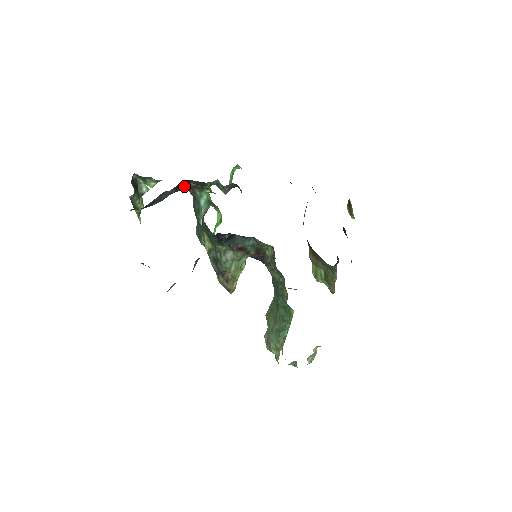
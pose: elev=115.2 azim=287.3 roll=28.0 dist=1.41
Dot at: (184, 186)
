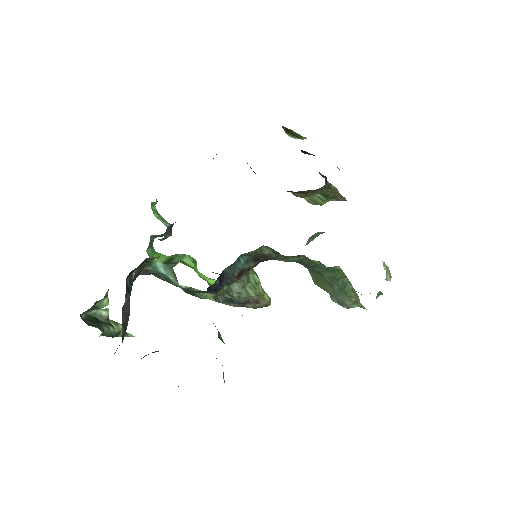
Dot at: (132, 280)
